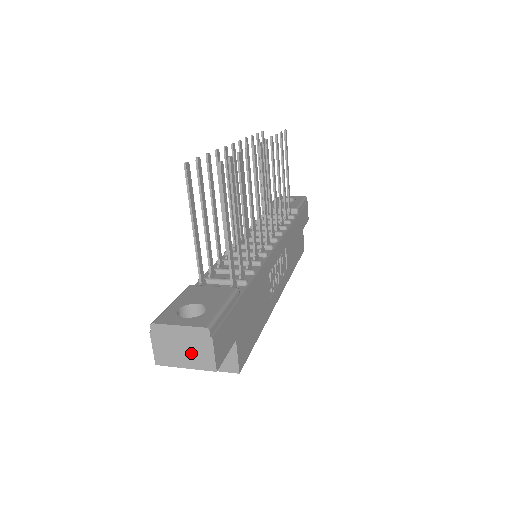
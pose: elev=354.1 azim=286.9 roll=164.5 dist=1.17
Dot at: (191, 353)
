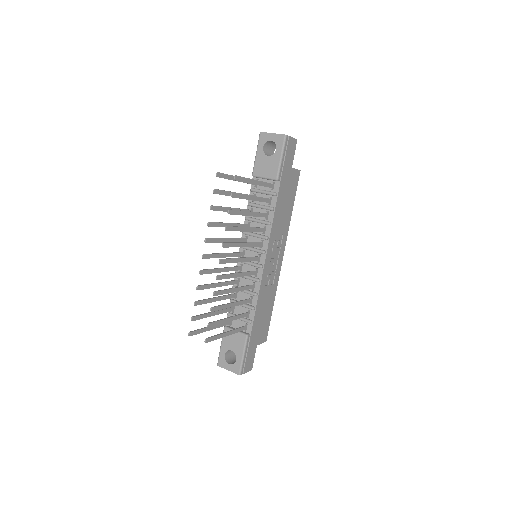
Dot at: occluded
